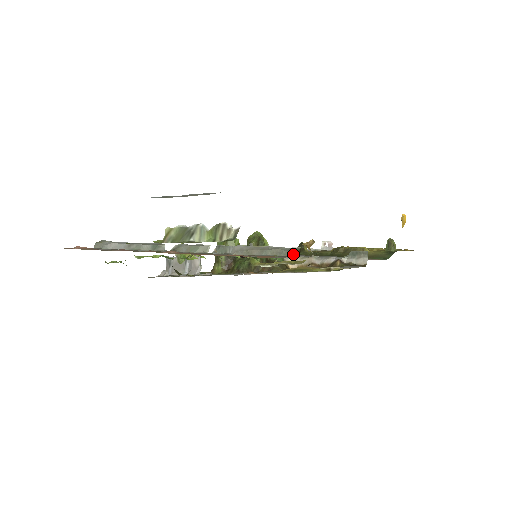
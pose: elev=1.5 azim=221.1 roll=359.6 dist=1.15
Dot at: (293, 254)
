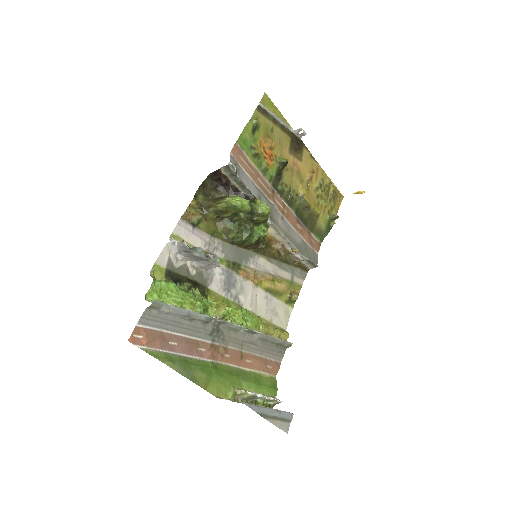
Dot at: (286, 348)
